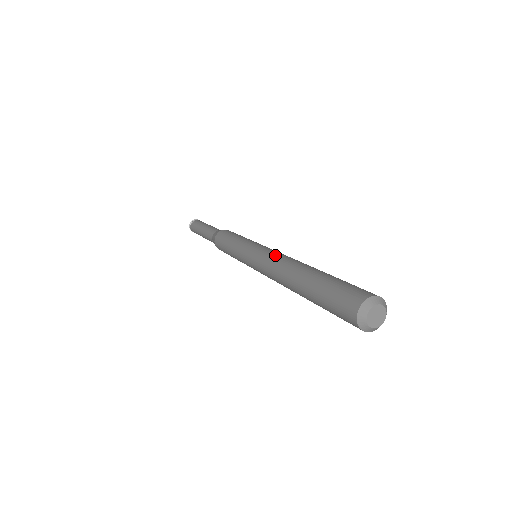
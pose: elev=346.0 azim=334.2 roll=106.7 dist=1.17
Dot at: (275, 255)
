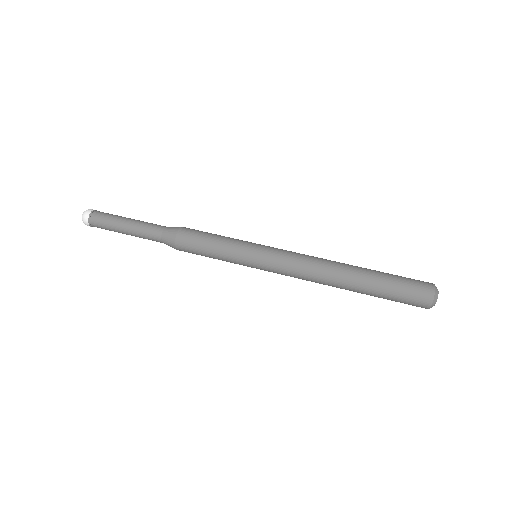
Dot at: (304, 256)
